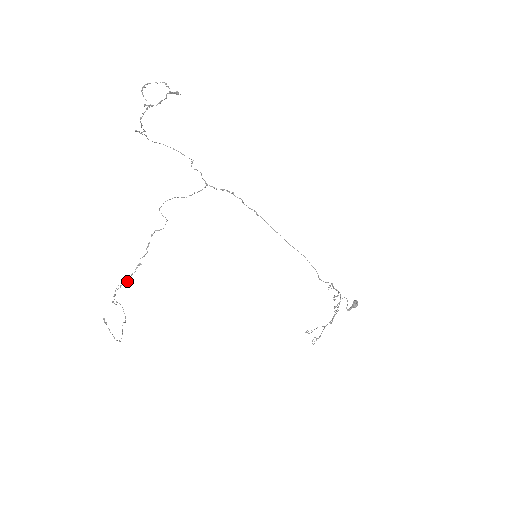
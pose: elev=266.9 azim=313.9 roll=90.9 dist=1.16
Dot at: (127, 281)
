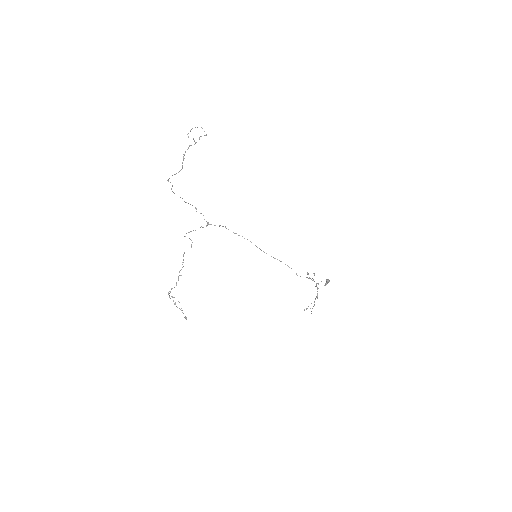
Dot at: occluded
